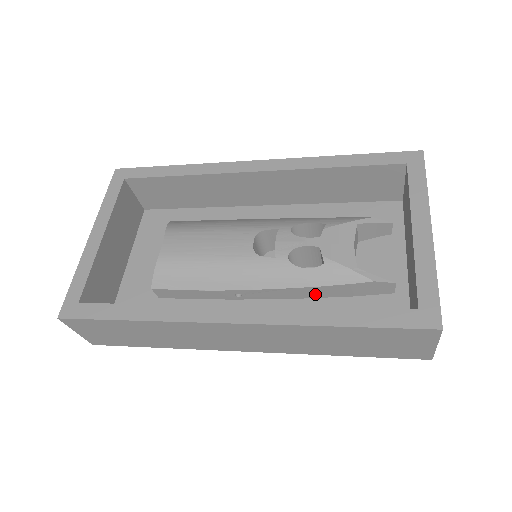
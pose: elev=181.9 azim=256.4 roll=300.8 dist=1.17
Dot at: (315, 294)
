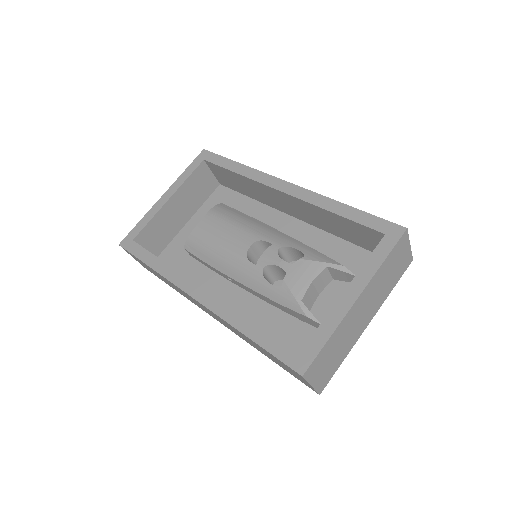
Dot at: (274, 304)
